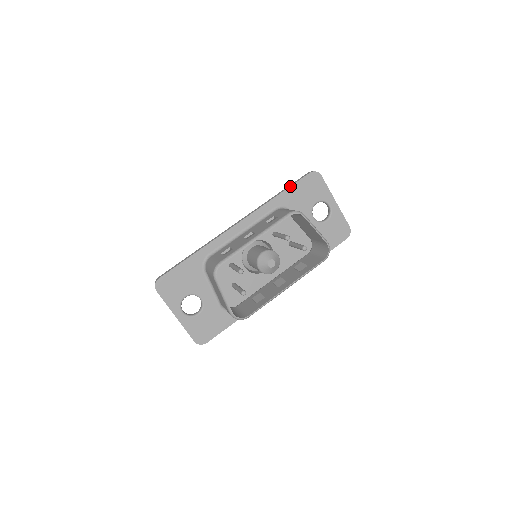
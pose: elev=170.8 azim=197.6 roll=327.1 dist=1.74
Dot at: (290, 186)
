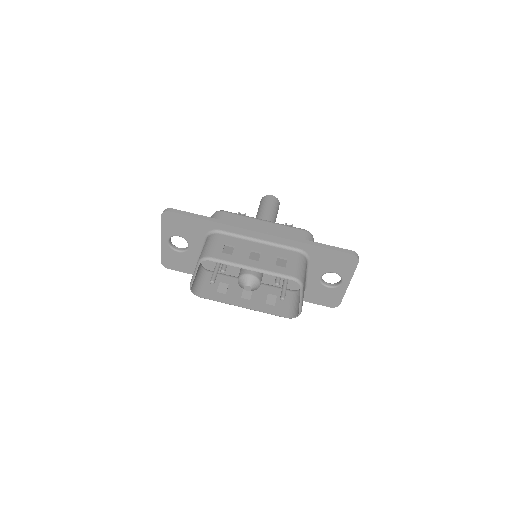
Dot at: (327, 248)
